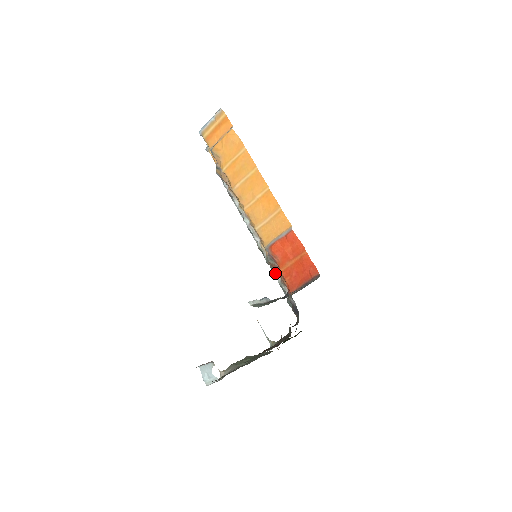
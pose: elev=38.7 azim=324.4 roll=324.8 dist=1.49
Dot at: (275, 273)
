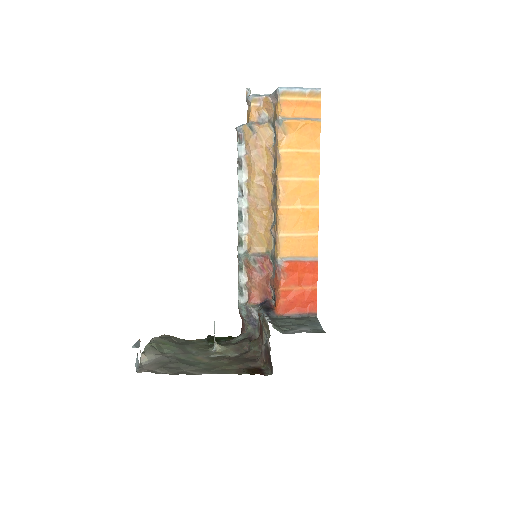
Dot at: (244, 272)
